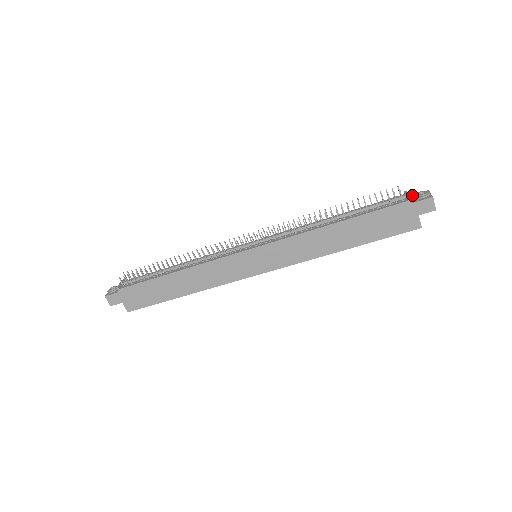
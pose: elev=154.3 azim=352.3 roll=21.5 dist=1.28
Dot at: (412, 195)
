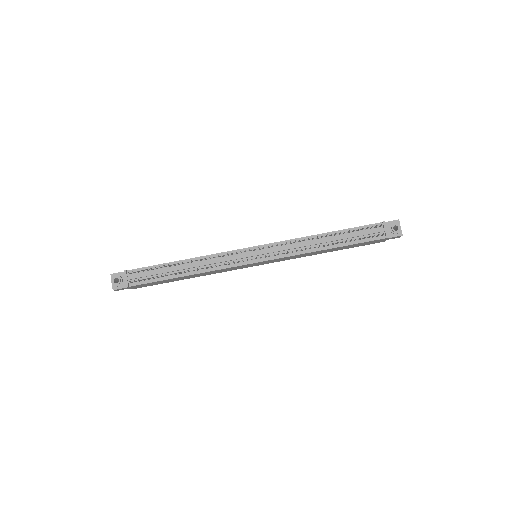
Dot at: (387, 223)
